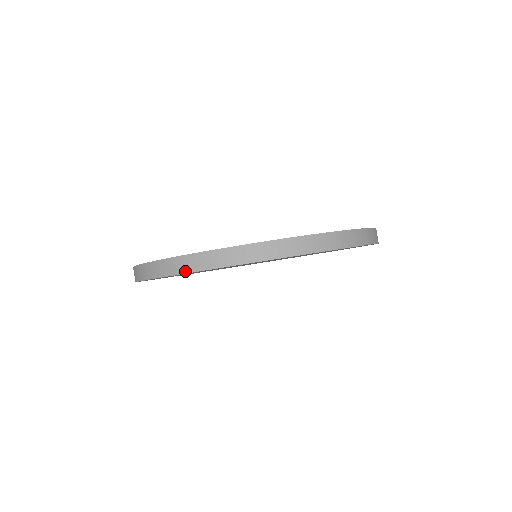
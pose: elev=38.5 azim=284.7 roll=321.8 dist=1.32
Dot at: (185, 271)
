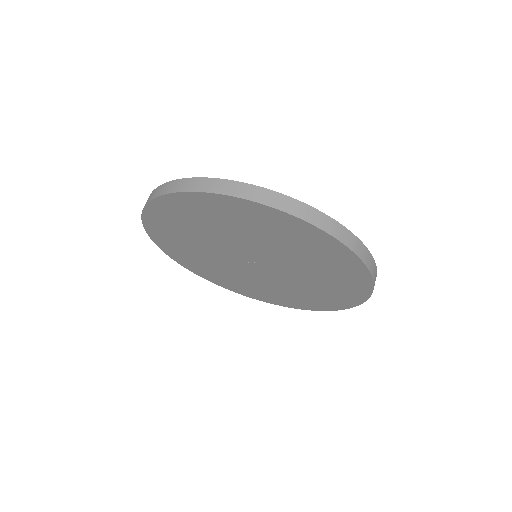
Dot at: (243, 196)
